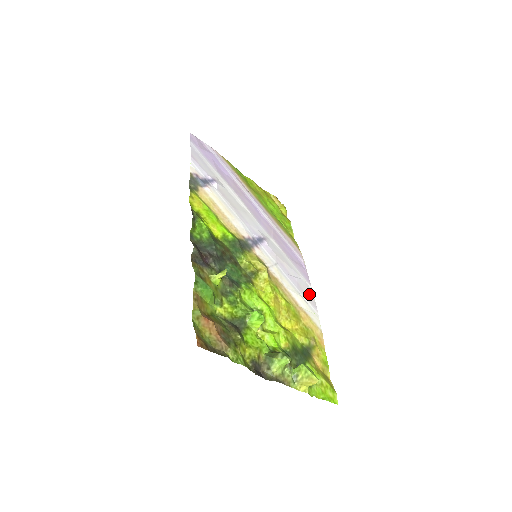
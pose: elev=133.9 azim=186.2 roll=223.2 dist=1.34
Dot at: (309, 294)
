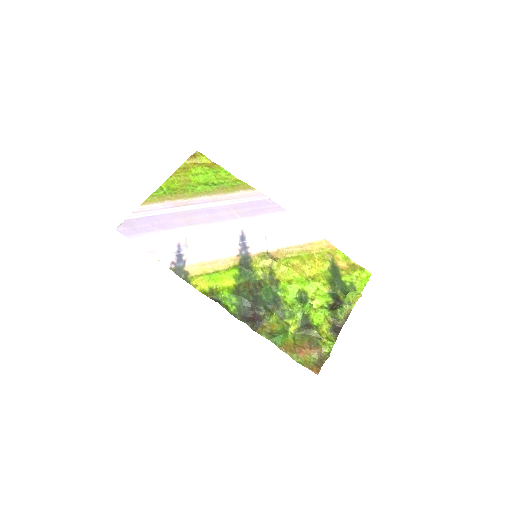
Dot at: (295, 223)
